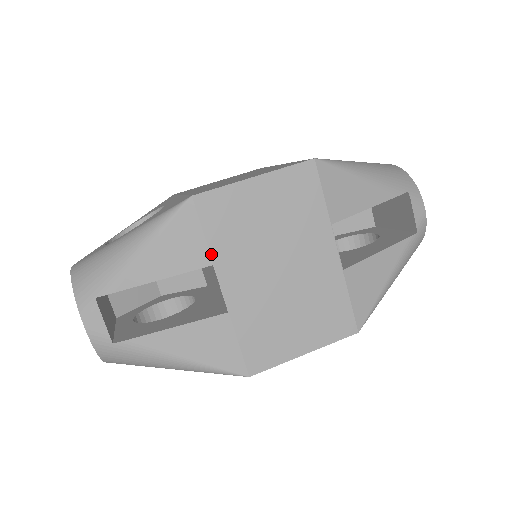
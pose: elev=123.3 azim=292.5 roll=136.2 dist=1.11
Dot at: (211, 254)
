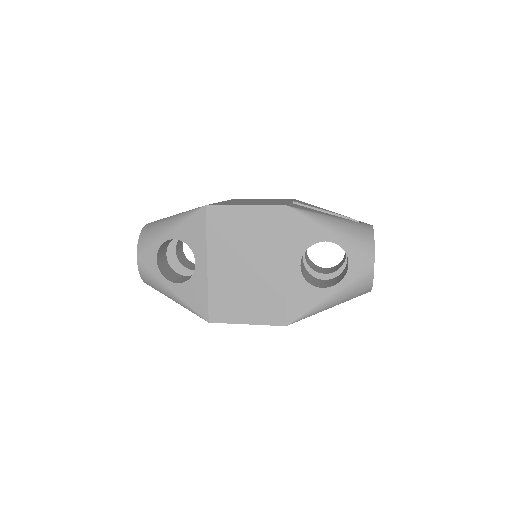
Dot at: occluded
